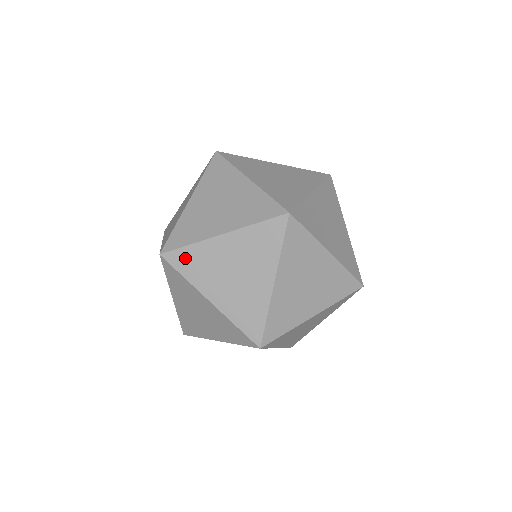
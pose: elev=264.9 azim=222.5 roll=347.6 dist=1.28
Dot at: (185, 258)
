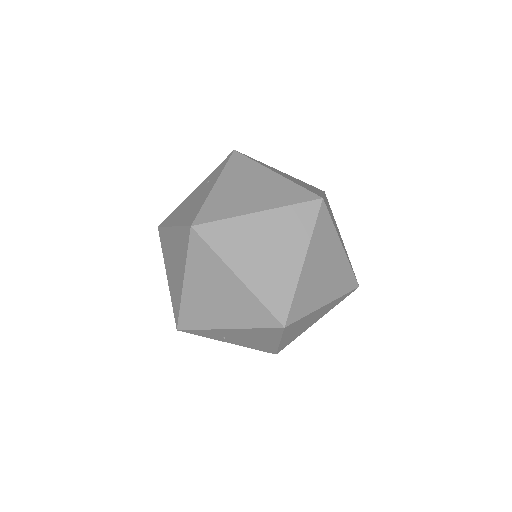
Dot at: (218, 232)
